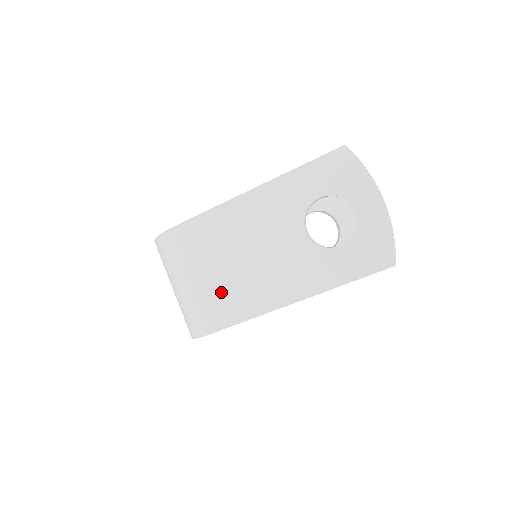
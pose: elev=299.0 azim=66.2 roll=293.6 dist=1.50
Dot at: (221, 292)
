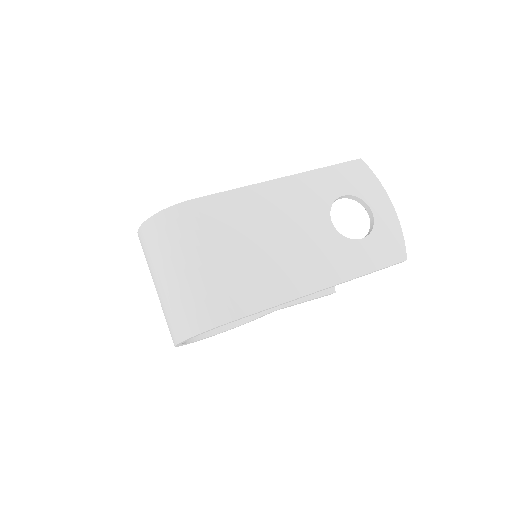
Dot at: (244, 274)
